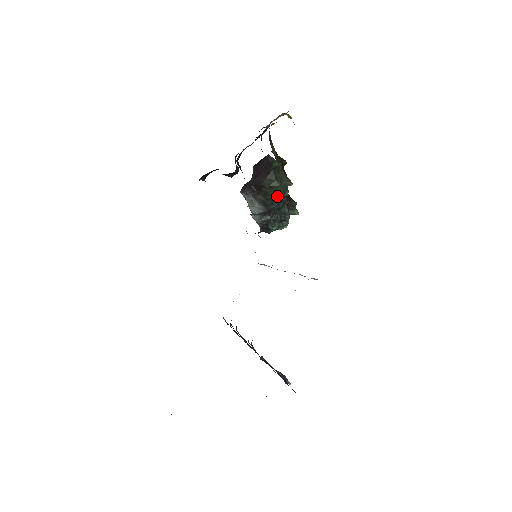
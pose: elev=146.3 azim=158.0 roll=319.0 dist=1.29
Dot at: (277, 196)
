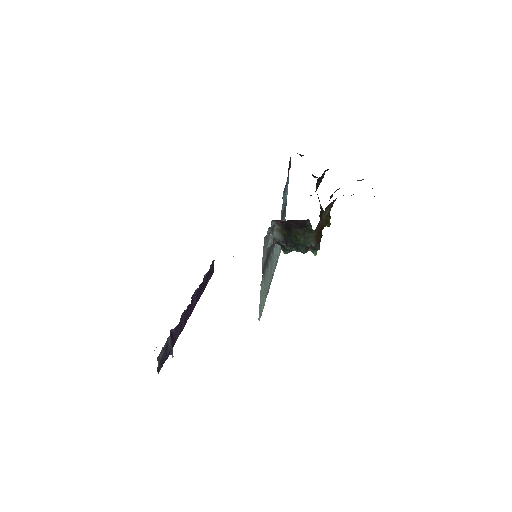
Dot at: (296, 243)
